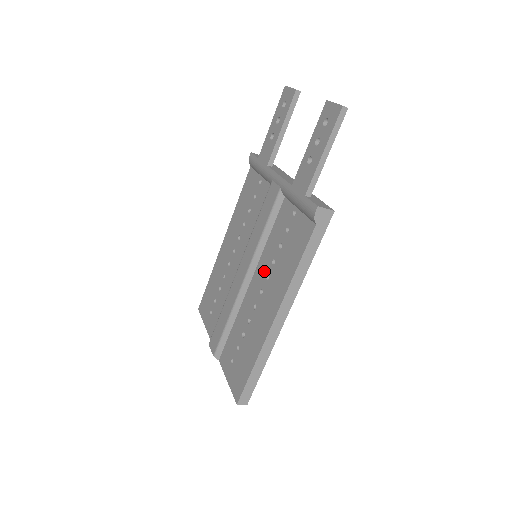
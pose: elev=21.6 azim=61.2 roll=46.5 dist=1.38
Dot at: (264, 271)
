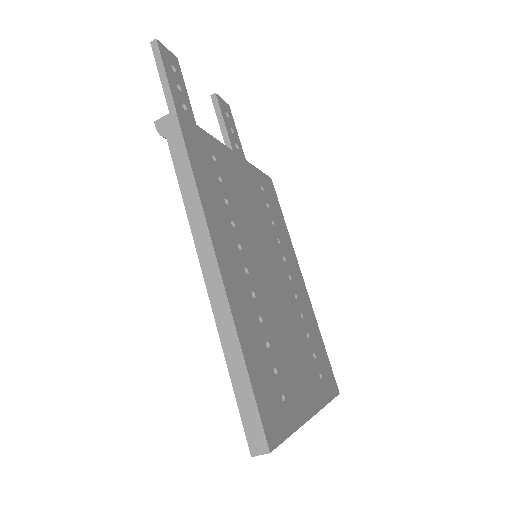
Dot at: occluded
